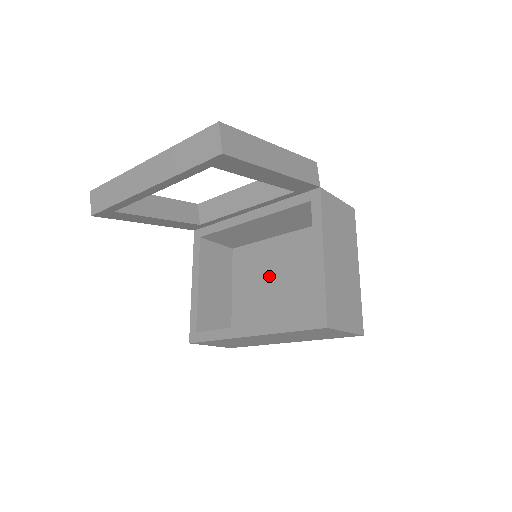
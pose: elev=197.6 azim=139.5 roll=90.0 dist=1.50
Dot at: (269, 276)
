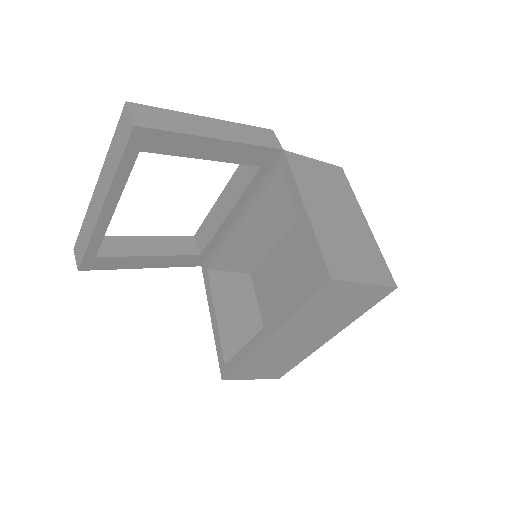
Dot at: (287, 280)
